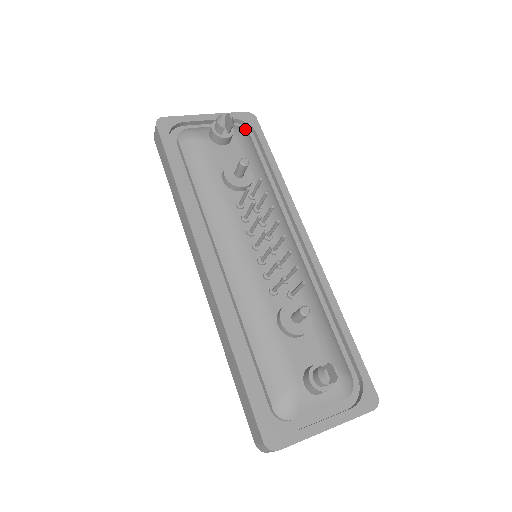
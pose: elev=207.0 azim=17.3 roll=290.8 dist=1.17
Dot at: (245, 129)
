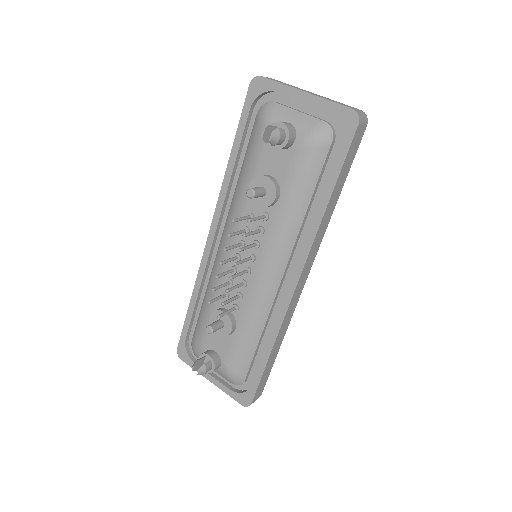
Dot at: (340, 129)
